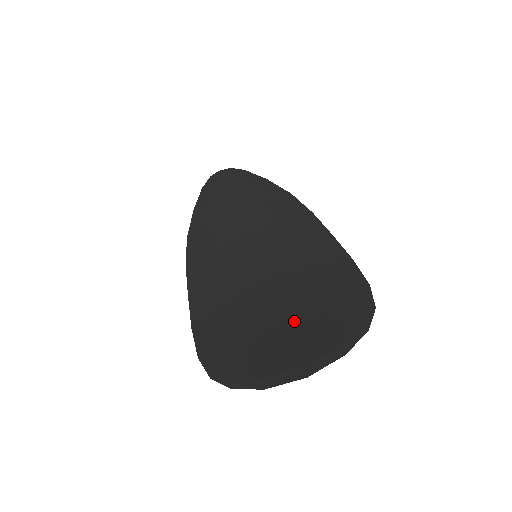
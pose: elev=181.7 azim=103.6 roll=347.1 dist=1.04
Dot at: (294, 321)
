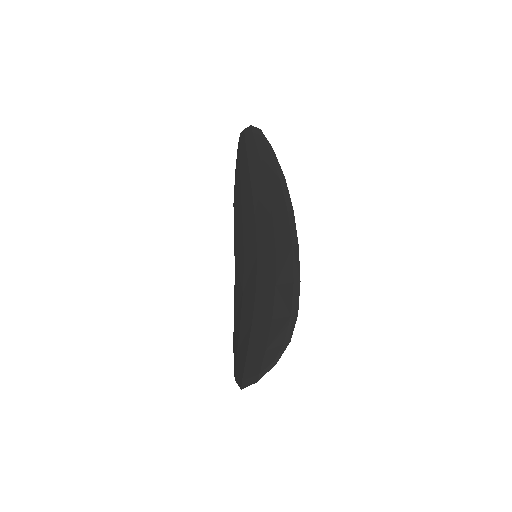
Dot at: (253, 340)
